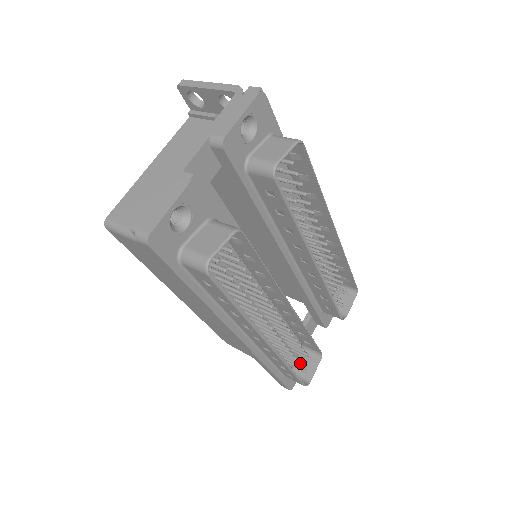
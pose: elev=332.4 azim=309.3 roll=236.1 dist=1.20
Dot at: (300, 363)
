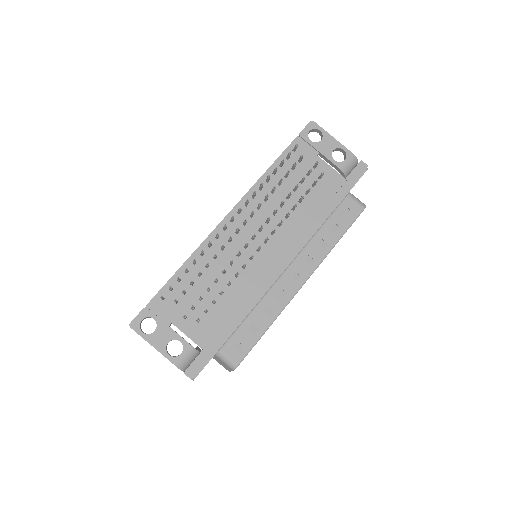
Dot at: occluded
